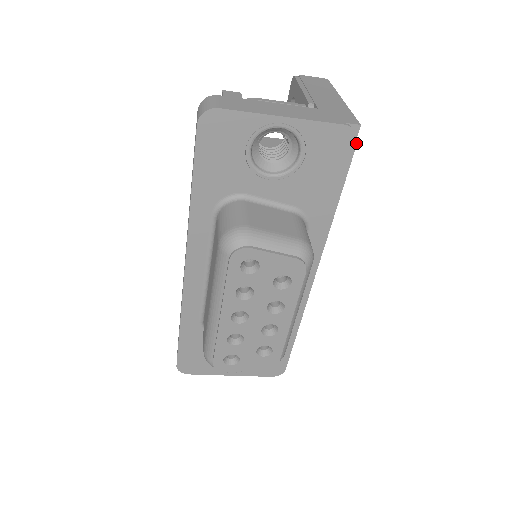
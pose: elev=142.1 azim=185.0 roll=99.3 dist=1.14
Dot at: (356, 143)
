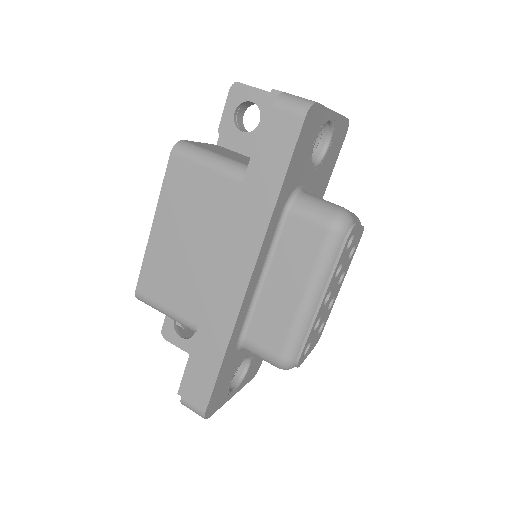
Dot at: (346, 133)
